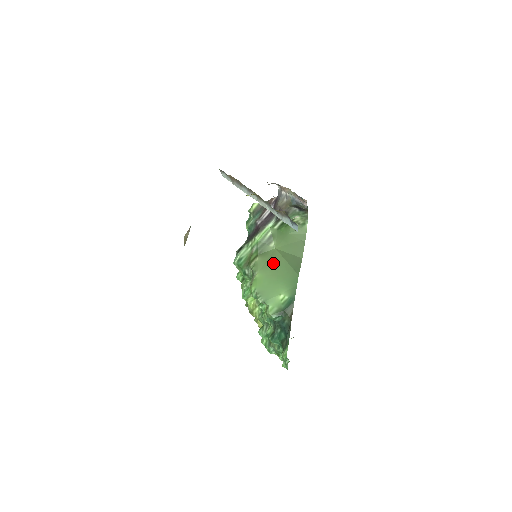
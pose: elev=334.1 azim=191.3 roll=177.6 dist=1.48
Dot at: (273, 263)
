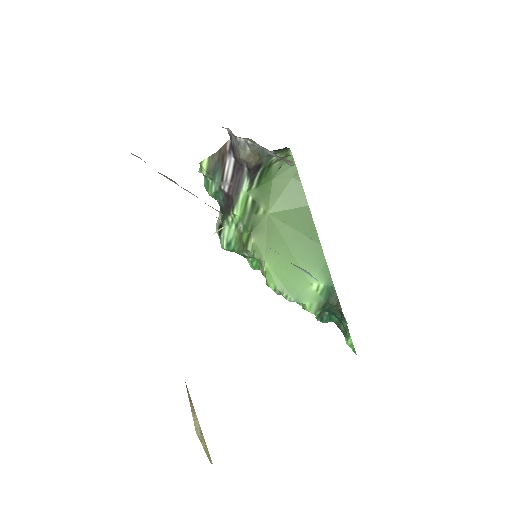
Dot at: (277, 239)
